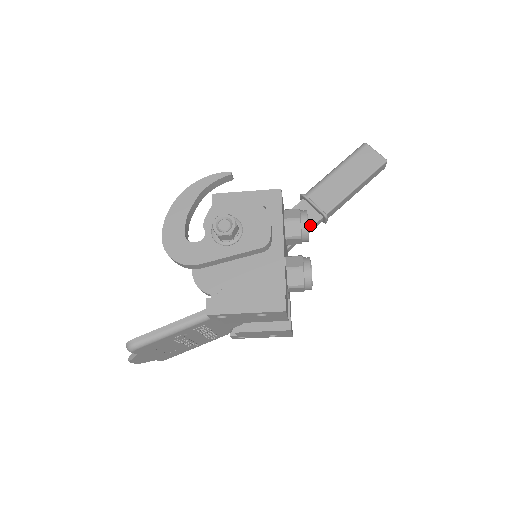
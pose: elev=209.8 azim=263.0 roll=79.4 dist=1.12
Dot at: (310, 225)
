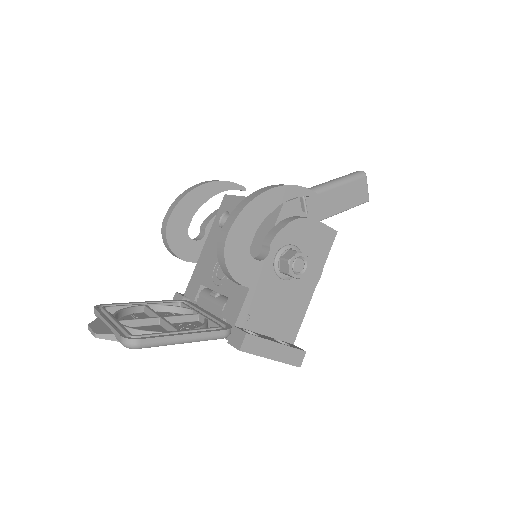
Dot at: occluded
